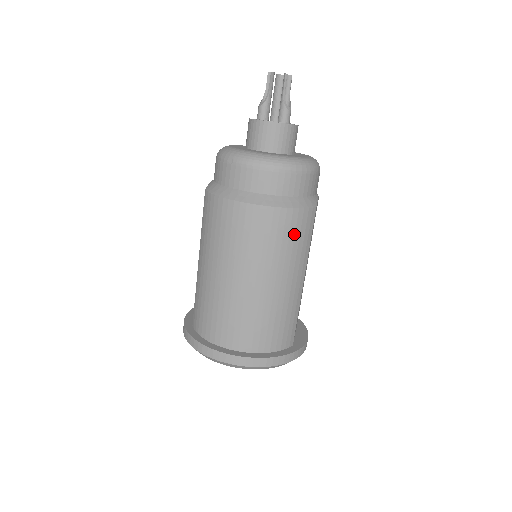
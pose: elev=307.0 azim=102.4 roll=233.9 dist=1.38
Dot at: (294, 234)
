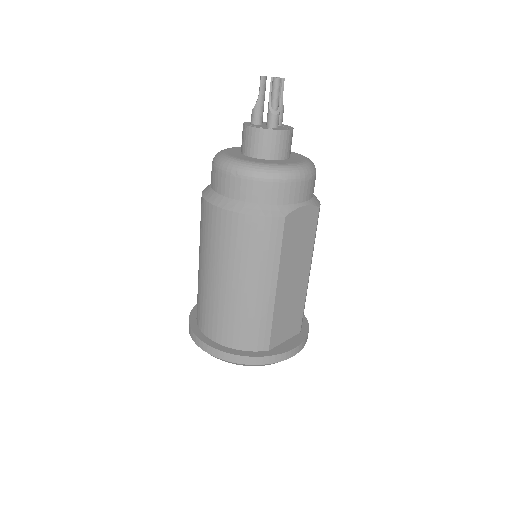
Dot at: (255, 241)
